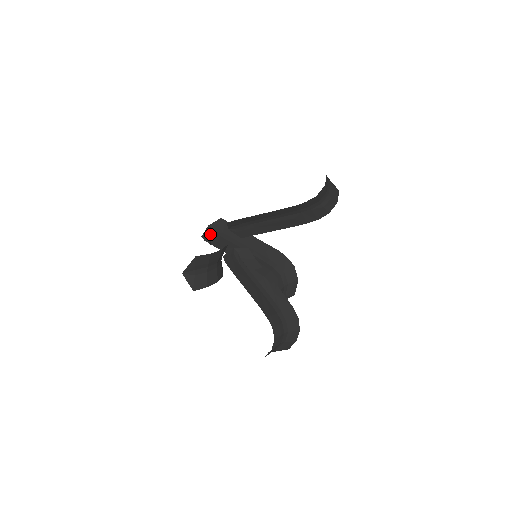
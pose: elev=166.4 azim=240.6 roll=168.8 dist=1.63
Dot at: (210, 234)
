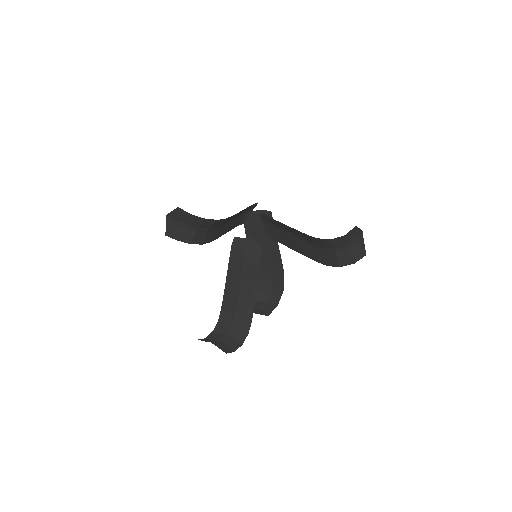
Dot at: (252, 217)
